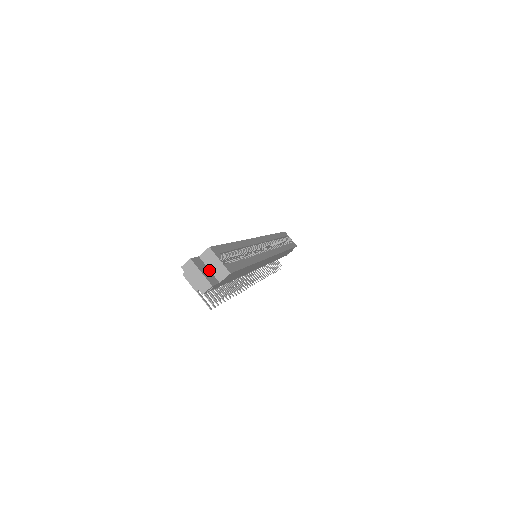
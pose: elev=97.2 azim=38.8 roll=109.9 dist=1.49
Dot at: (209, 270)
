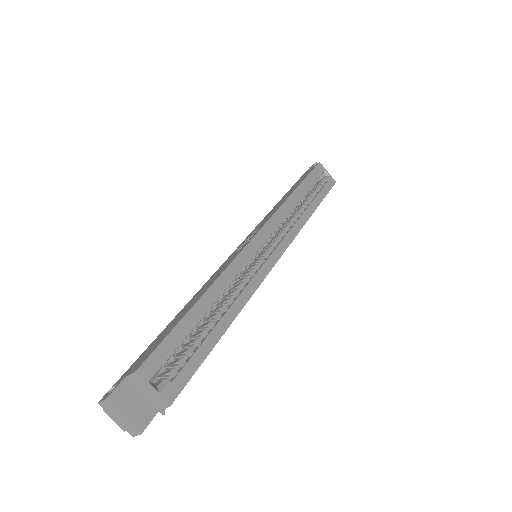
Dot at: (142, 395)
